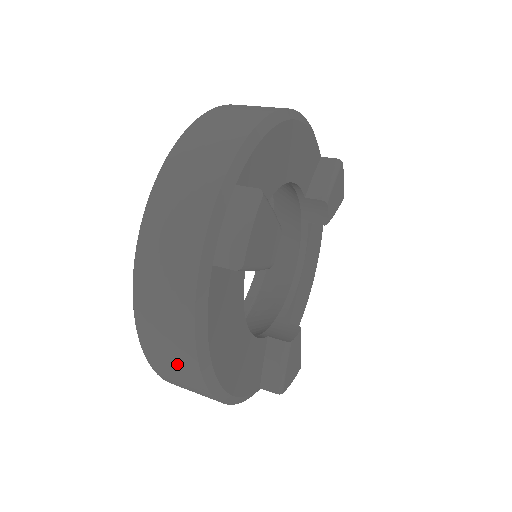
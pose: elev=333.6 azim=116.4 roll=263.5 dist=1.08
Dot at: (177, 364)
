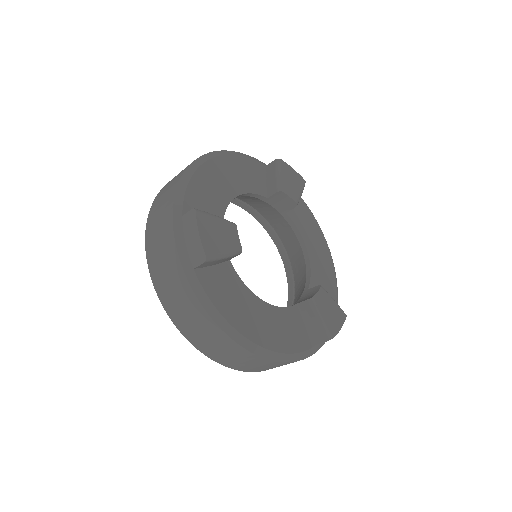
Dot at: (222, 347)
